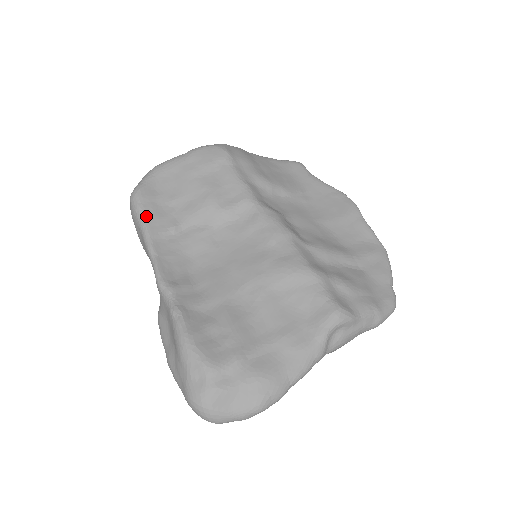
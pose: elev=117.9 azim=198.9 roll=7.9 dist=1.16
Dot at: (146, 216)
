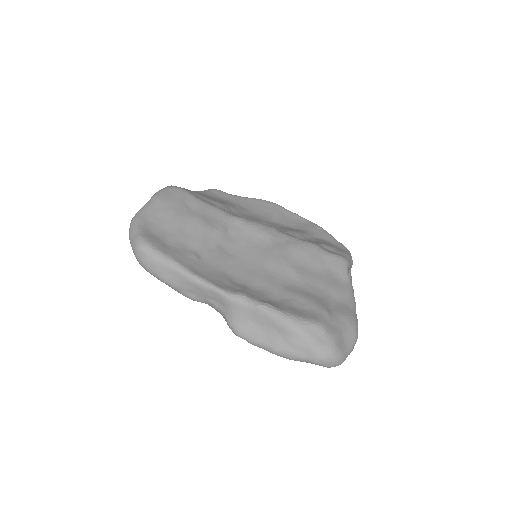
Dot at: (169, 255)
